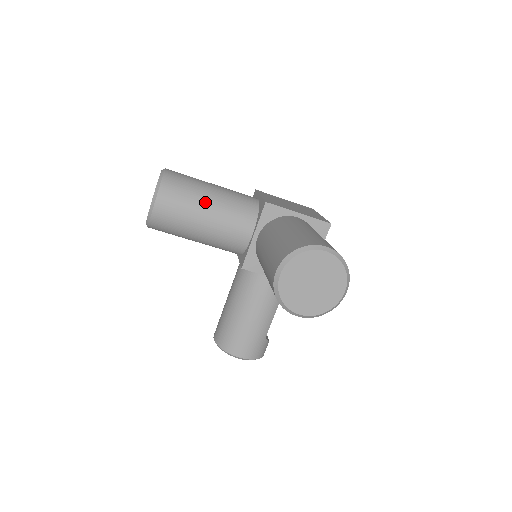
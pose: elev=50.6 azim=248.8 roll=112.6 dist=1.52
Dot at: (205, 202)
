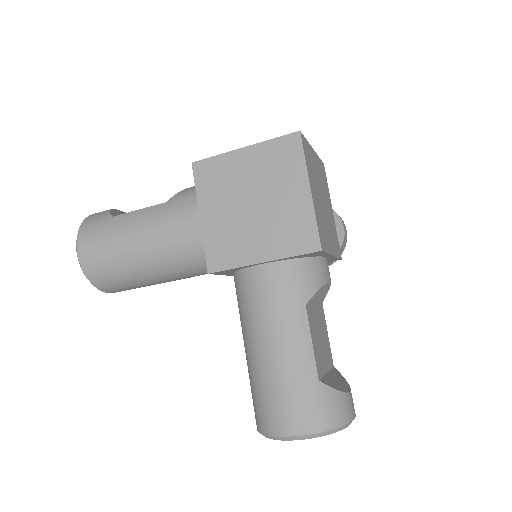
Dot at: (148, 276)
